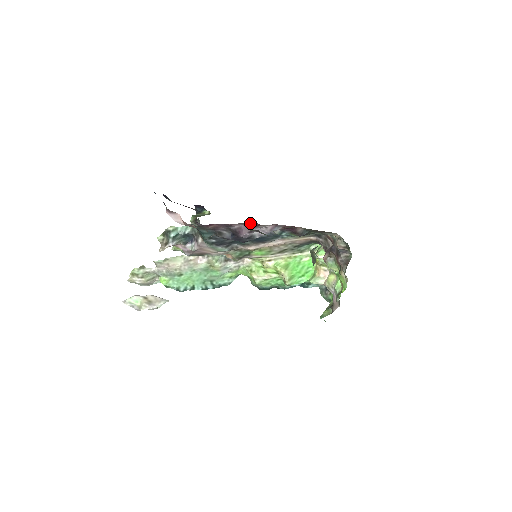
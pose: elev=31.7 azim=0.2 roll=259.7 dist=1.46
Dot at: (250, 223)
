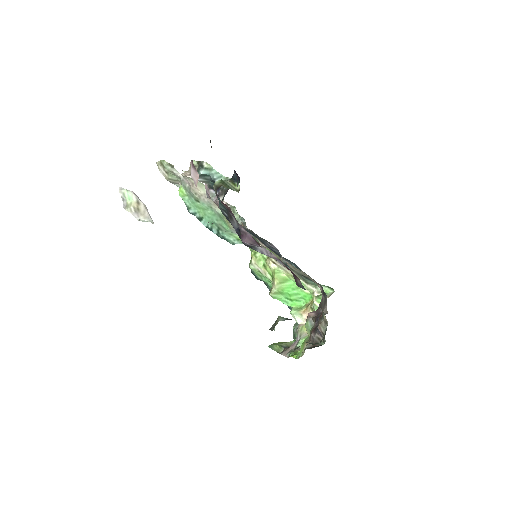
Dot at: occluded
